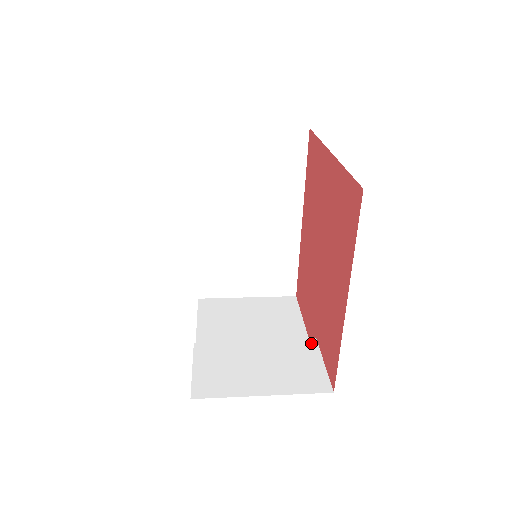
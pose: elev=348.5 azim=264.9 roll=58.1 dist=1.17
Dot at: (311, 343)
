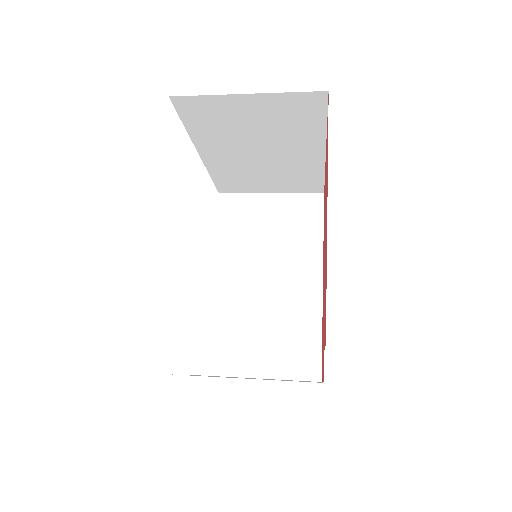
Dot at: occluded
